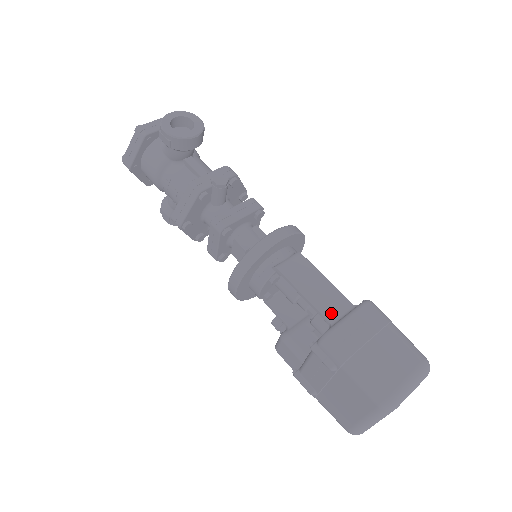
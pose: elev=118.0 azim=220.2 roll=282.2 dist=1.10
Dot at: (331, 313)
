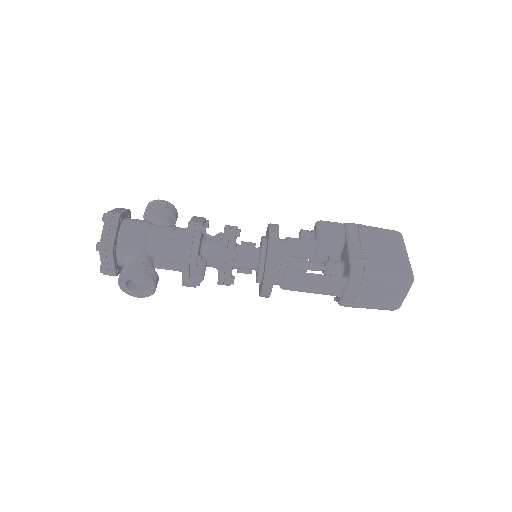
Dot at: (335, 292)
